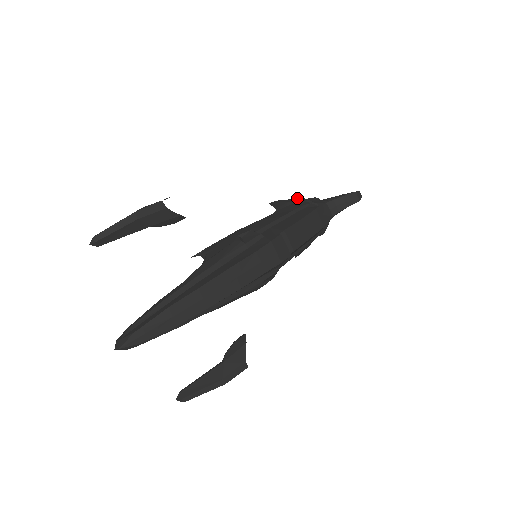
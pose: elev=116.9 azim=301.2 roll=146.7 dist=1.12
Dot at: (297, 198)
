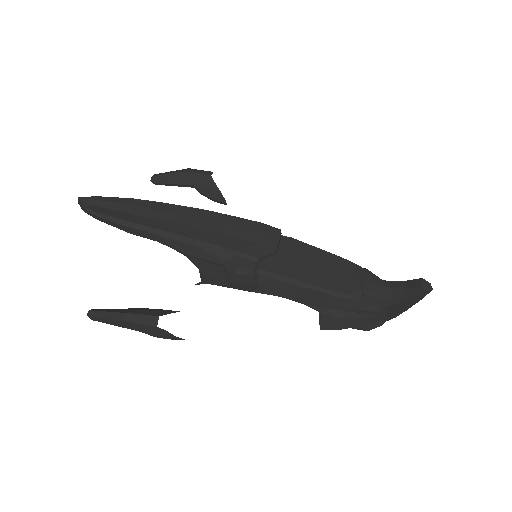
Dot at: occluded
